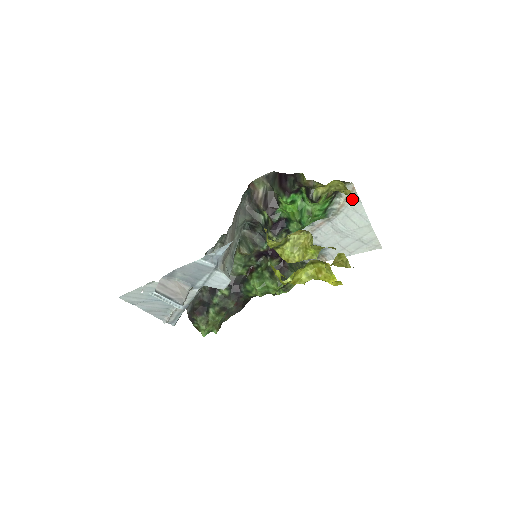
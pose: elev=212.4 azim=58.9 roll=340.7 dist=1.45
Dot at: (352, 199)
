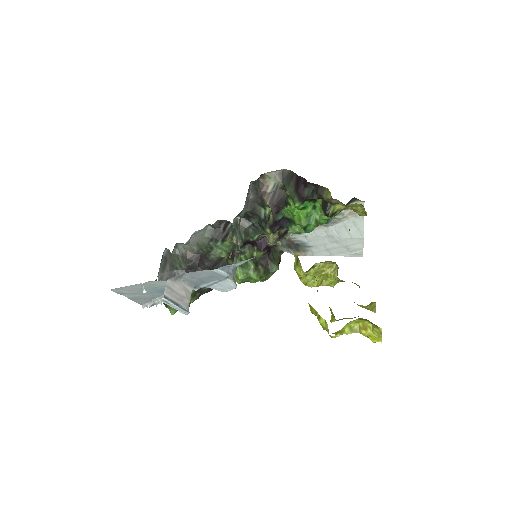
Dot at: (357, 214)
